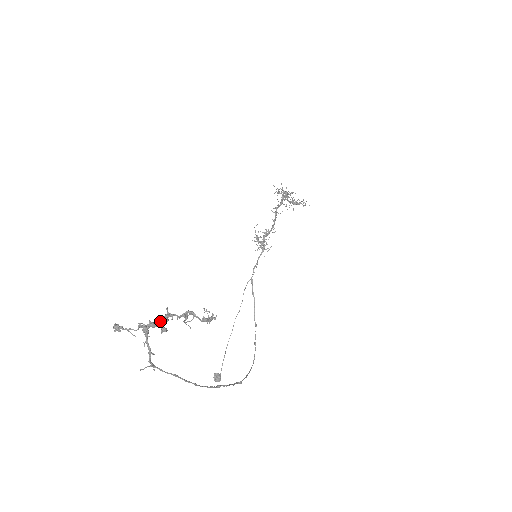
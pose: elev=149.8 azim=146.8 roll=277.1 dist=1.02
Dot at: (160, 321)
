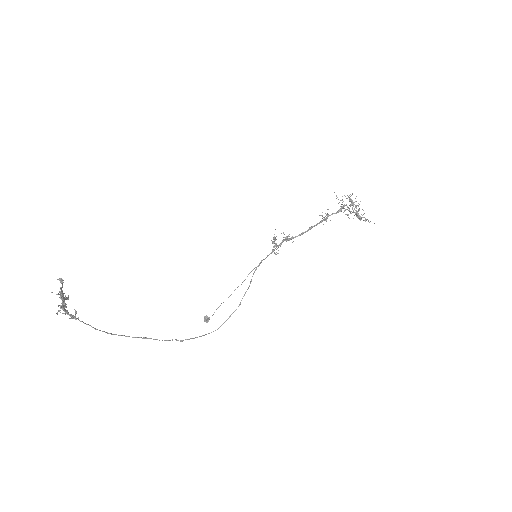
Dot at: (63, 297)
